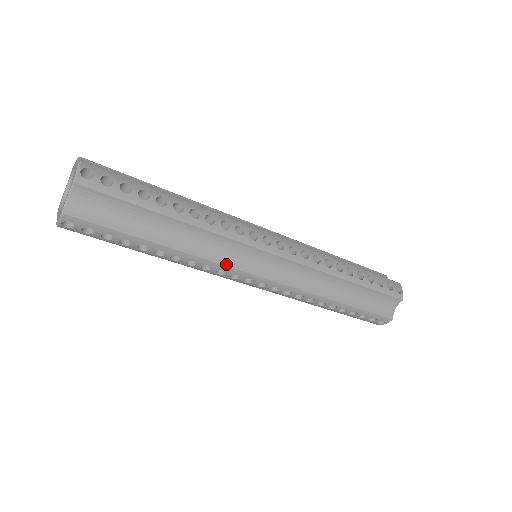
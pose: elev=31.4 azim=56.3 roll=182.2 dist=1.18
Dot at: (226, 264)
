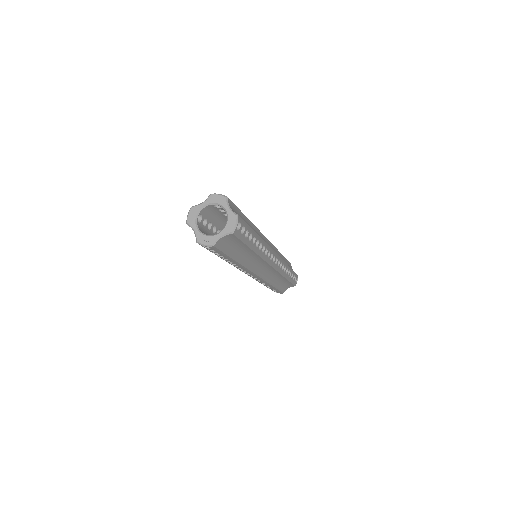
Dot at: (251, 270)
